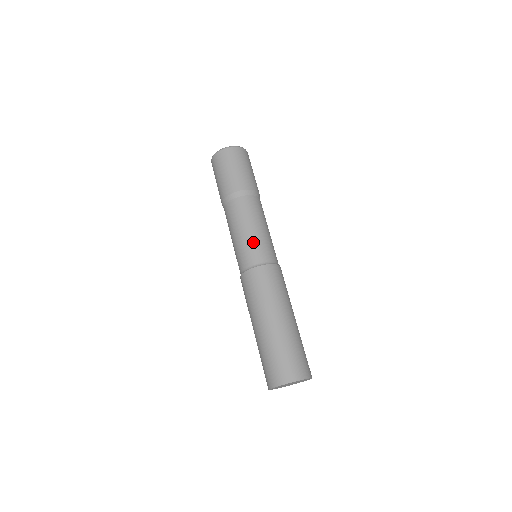
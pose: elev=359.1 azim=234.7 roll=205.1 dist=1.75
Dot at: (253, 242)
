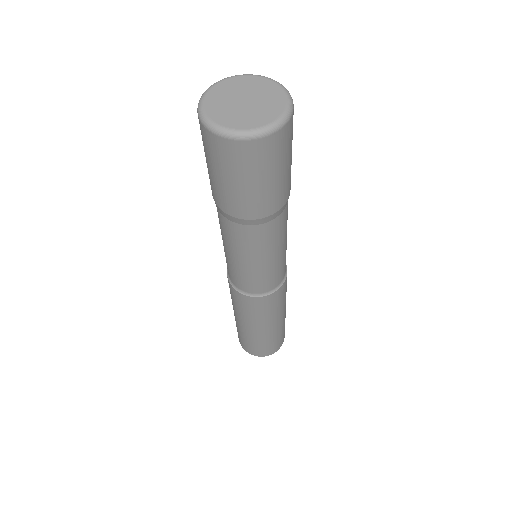
Dot at: (234, 269)
